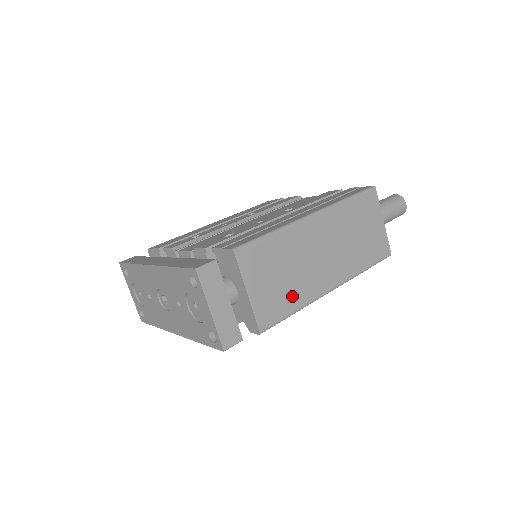
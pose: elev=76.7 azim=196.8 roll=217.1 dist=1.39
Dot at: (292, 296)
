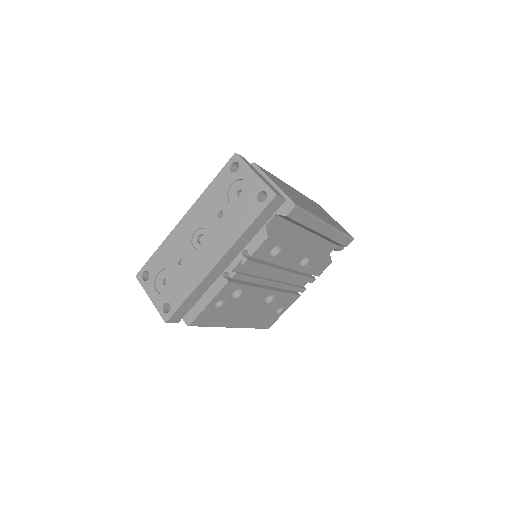
Dot at: (304, 206)
